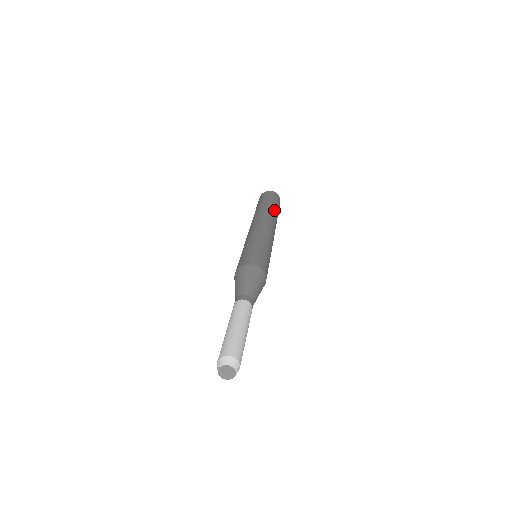
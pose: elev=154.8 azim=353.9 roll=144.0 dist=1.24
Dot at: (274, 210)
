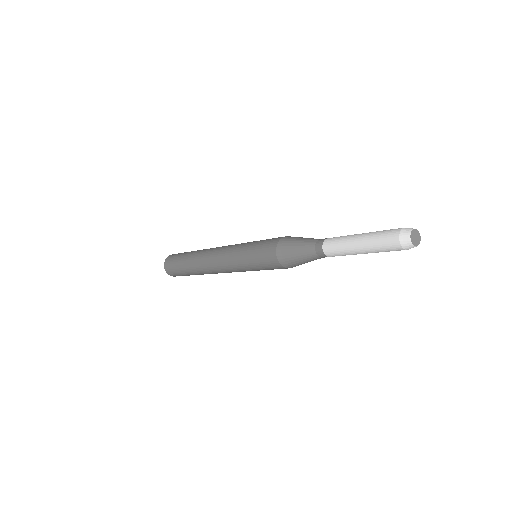
Dot at: occluded
